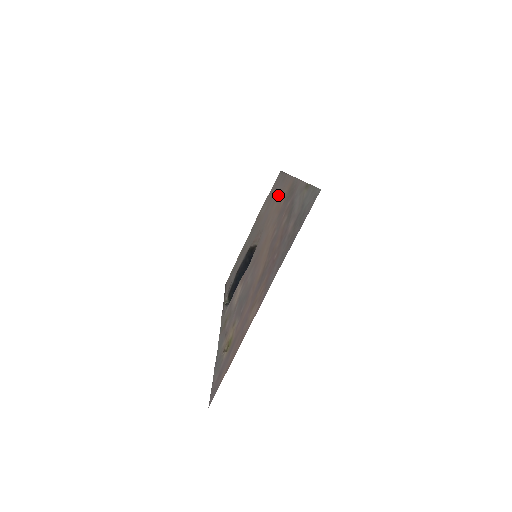
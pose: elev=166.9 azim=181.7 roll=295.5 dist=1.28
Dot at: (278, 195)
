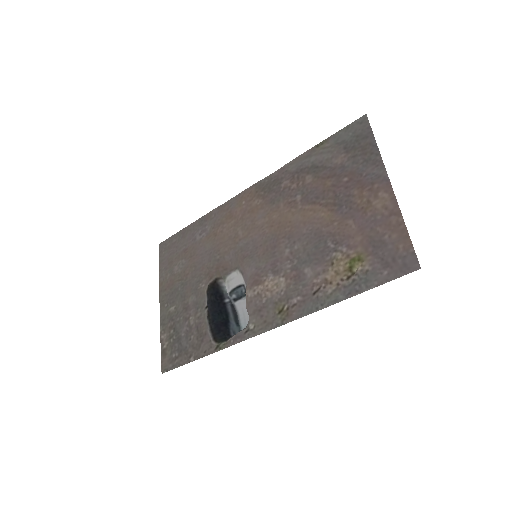
Dot at: (219, 224)
